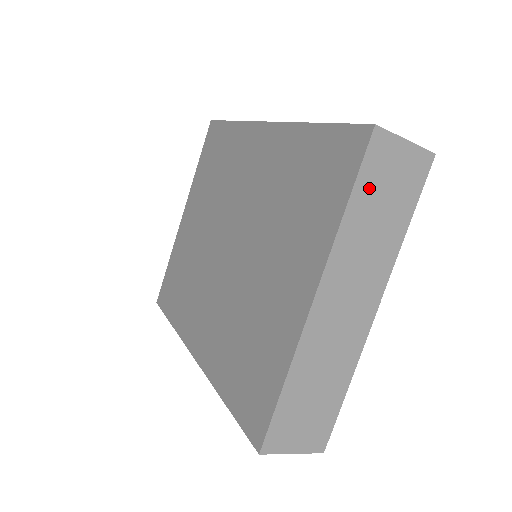
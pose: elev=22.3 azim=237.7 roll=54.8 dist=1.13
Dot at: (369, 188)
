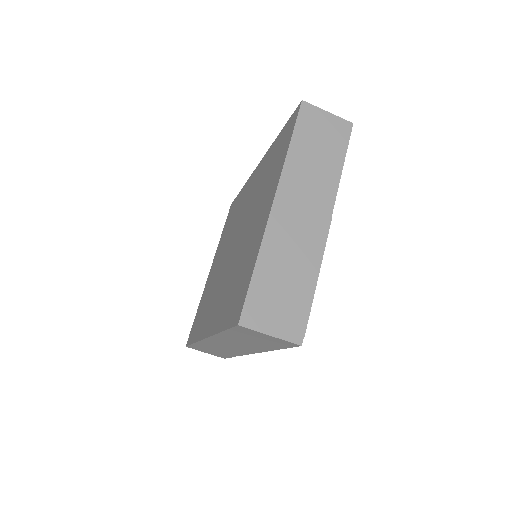
Dot at: (305, 136)
